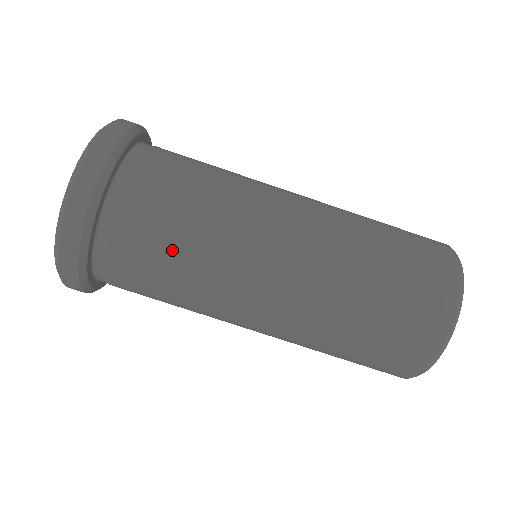
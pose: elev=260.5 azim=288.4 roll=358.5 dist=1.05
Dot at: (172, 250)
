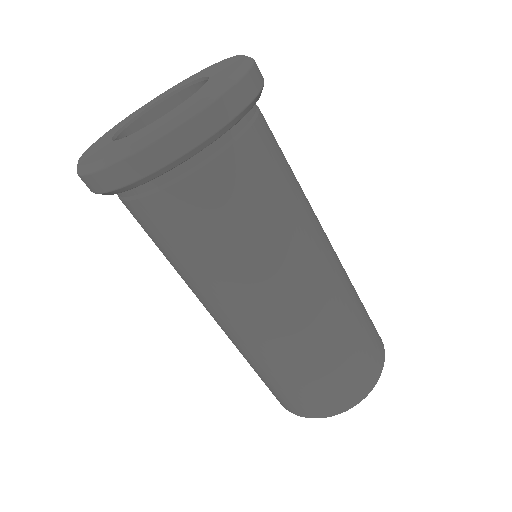
Dot at: (160, 248)
